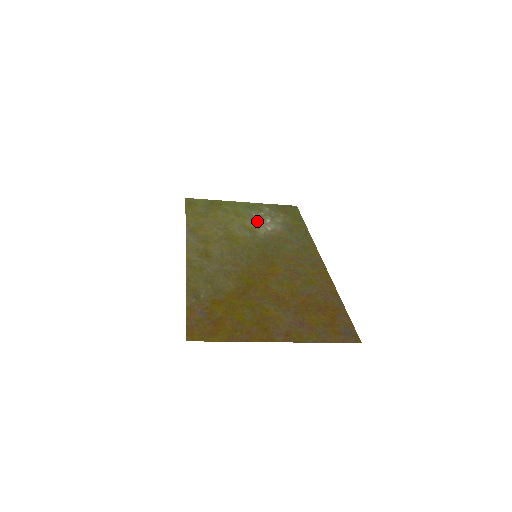
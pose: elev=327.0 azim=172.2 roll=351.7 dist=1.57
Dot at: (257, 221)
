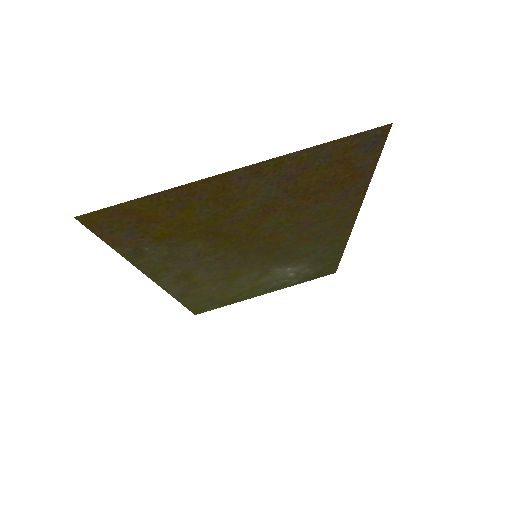
Dot at: (275, 278)
